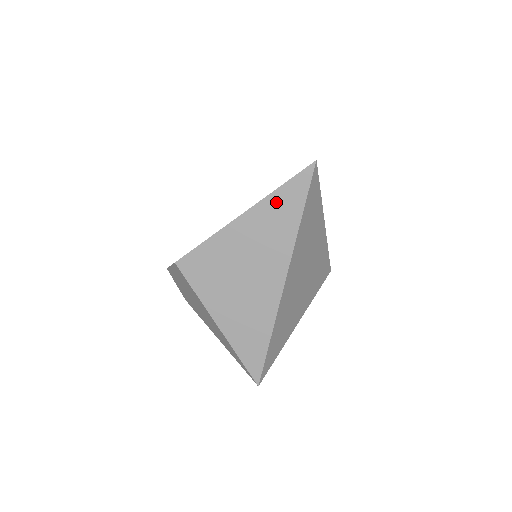
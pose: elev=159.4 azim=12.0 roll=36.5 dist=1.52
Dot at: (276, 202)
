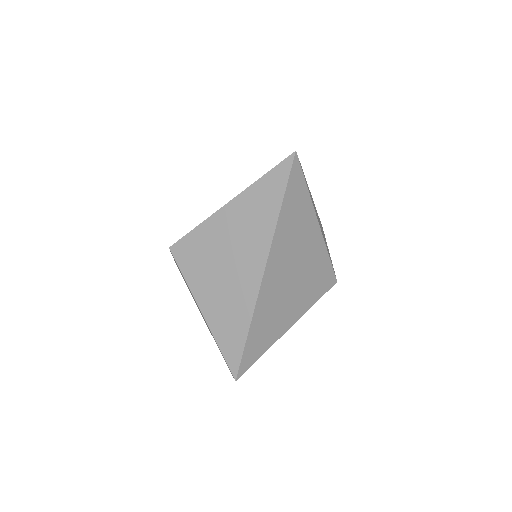
Dot at: (258, 191)
